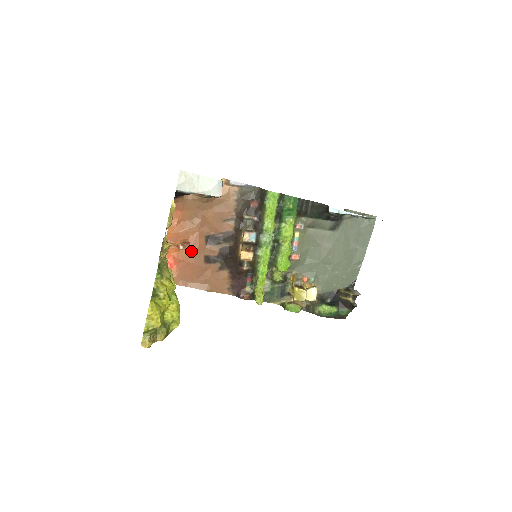
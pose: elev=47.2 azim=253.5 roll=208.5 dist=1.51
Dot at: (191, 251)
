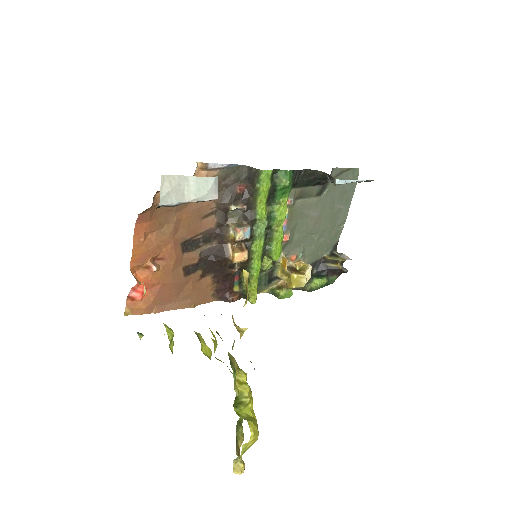
Dot at: (167, 268)
